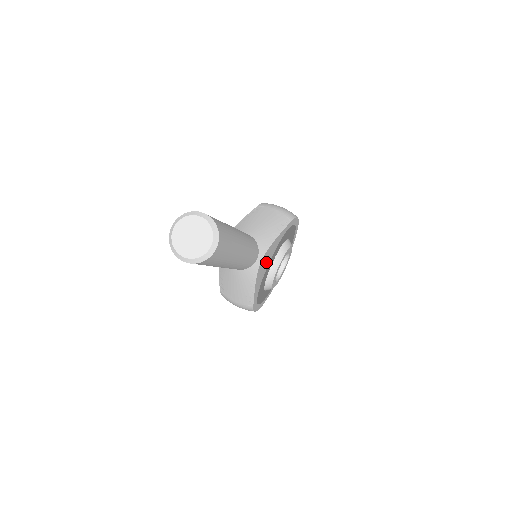
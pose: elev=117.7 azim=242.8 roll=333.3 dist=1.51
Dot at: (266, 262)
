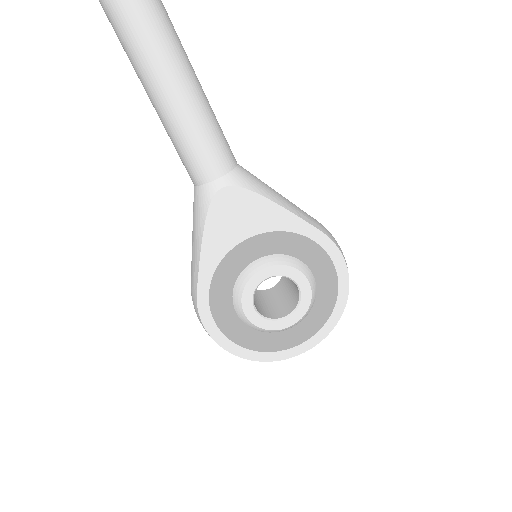
Dot at: (238, 221)
